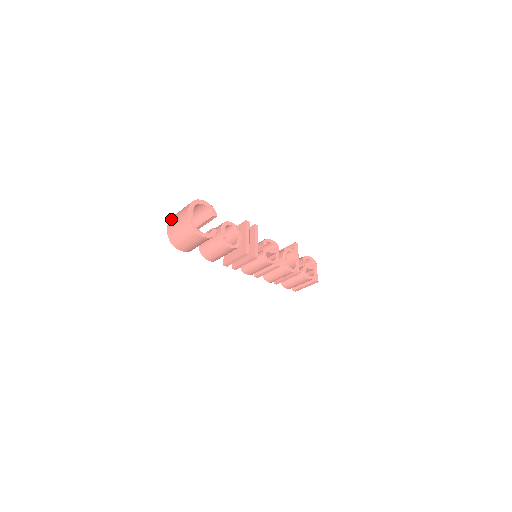
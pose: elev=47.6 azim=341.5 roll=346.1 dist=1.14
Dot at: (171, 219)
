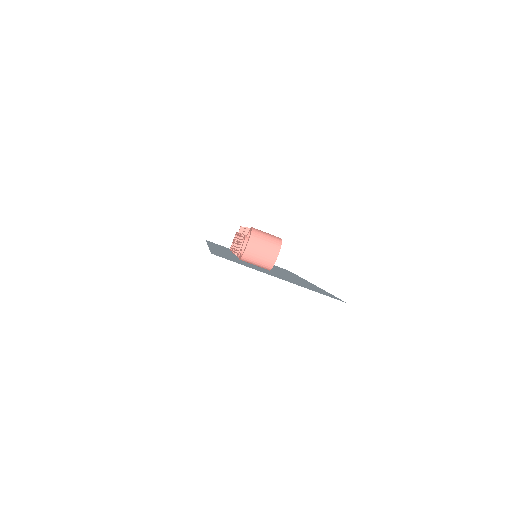
Dot at: (254, 240)
